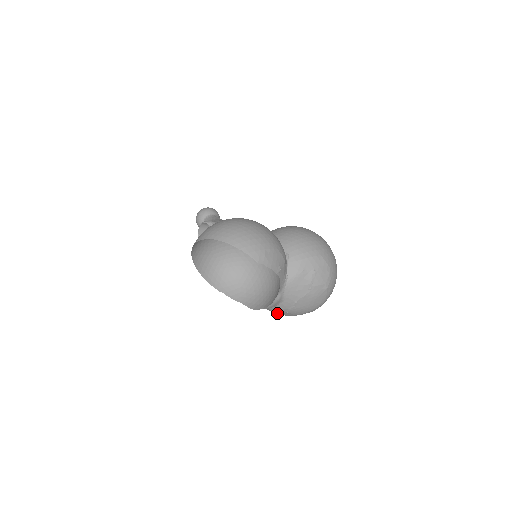
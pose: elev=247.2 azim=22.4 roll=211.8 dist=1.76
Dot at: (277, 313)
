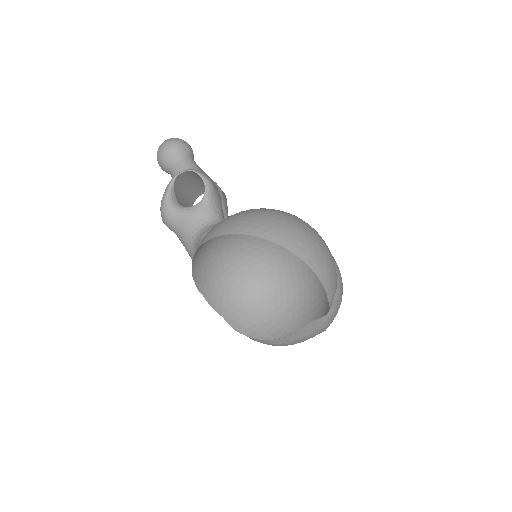
Dot at: (252, 338)
